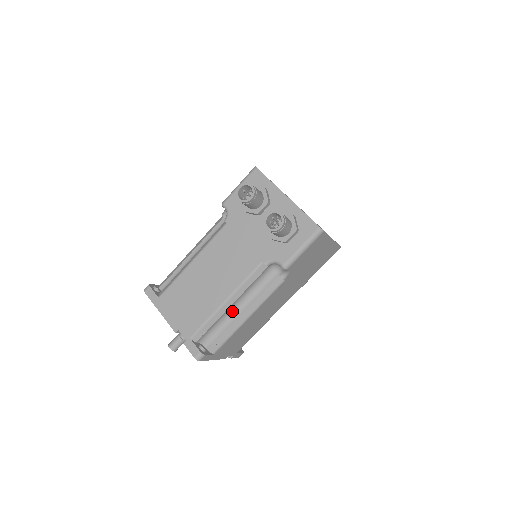
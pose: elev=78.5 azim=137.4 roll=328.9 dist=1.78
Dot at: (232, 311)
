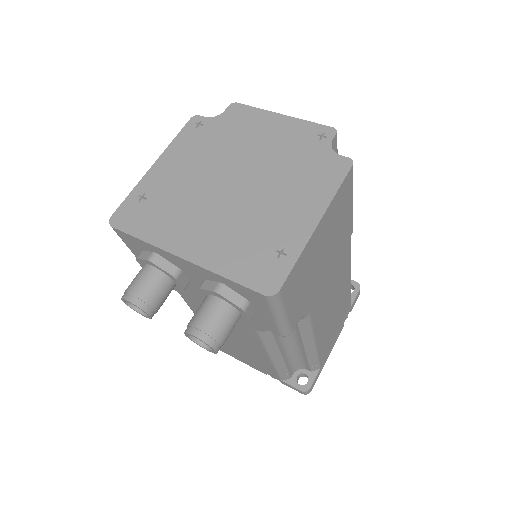
Dot at: (291, 350)
